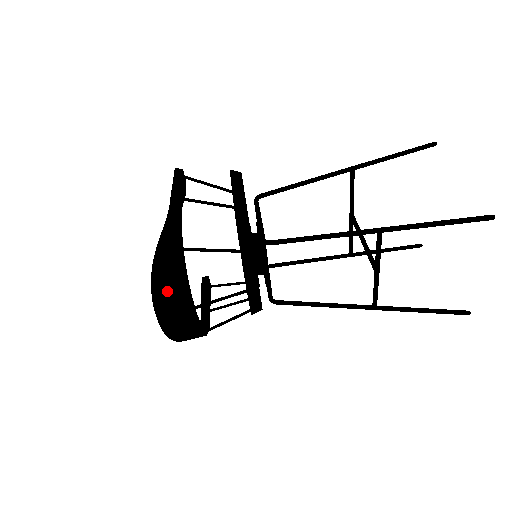
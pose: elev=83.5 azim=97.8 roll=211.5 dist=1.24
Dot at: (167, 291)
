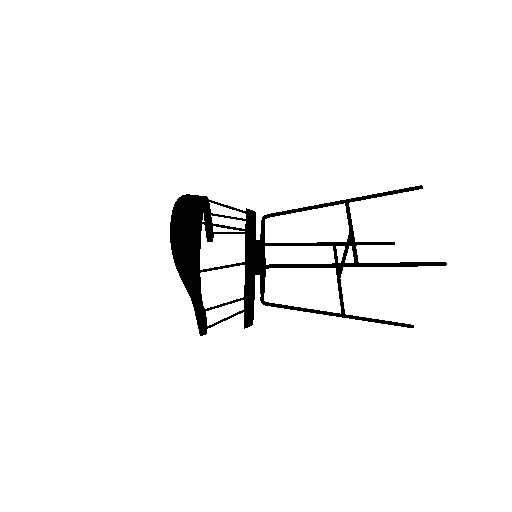
Dot at: (187, 204)
